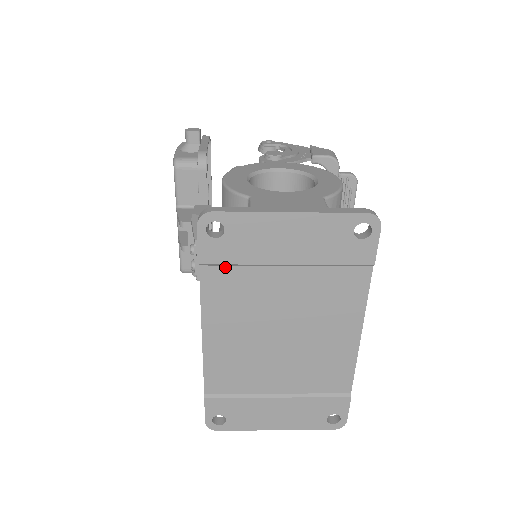
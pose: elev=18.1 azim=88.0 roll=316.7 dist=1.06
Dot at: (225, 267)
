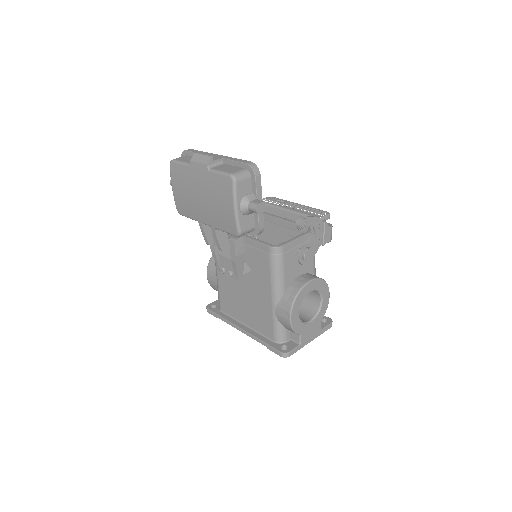
Dot at: occluded
